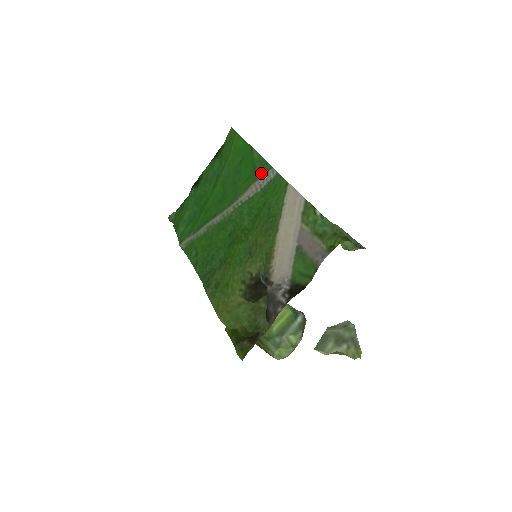
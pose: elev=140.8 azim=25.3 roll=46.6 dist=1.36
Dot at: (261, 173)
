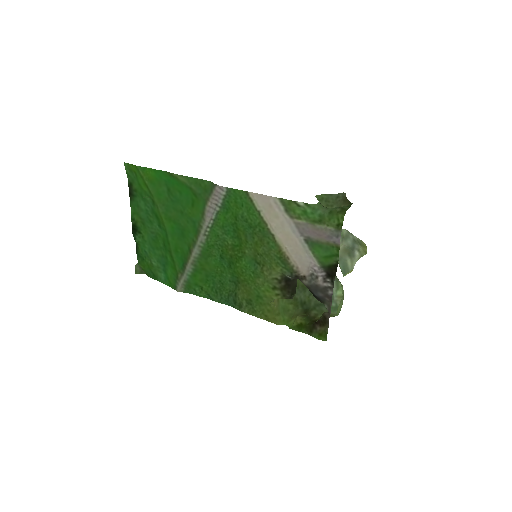
Dot at: (206, 193)
